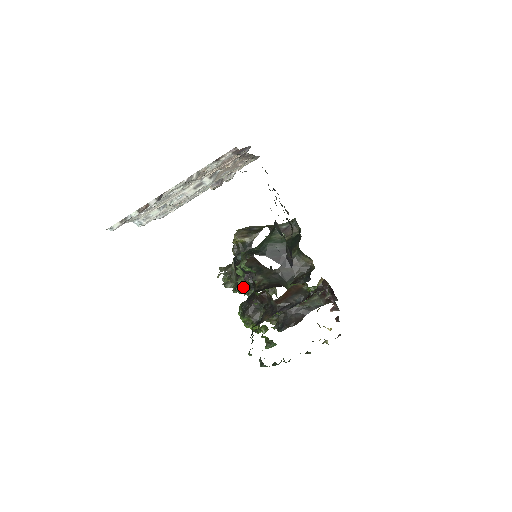
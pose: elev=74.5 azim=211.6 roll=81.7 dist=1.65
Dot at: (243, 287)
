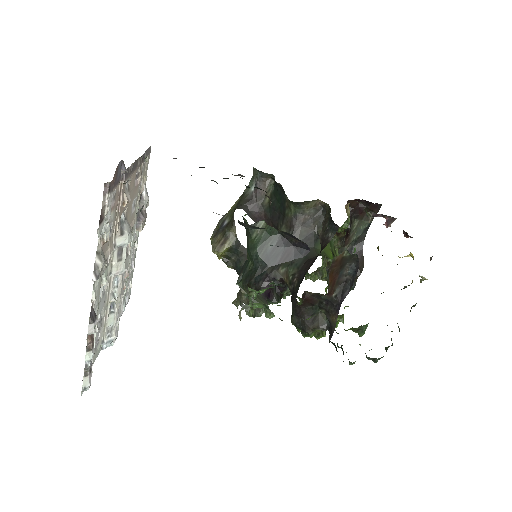
Dot at: (275, 295)
